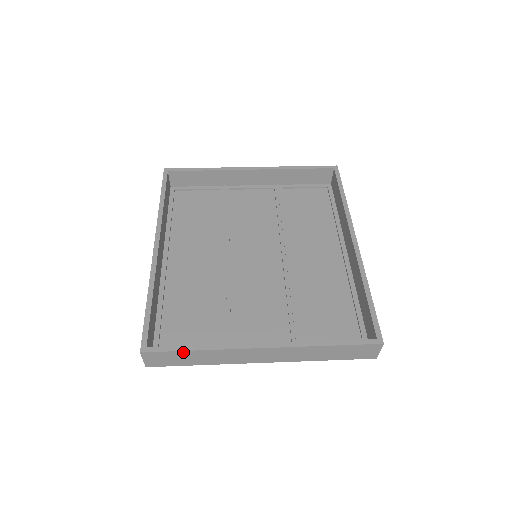
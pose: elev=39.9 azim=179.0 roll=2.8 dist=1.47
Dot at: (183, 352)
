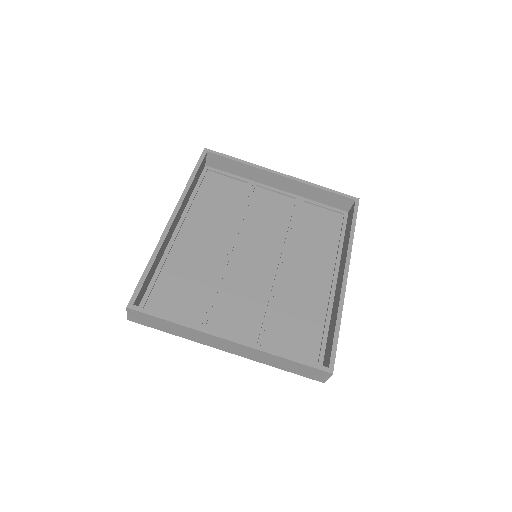
Dot at: (162, 320)
